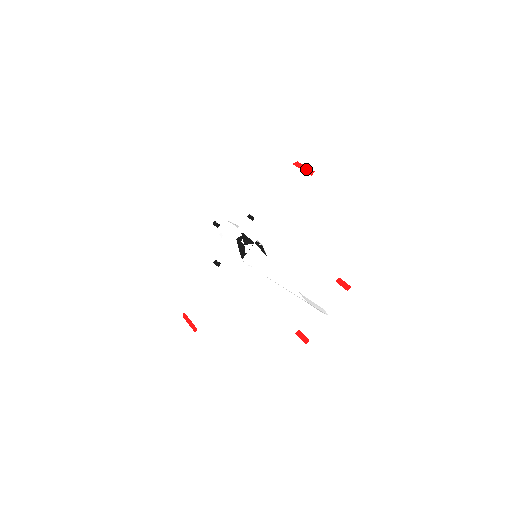
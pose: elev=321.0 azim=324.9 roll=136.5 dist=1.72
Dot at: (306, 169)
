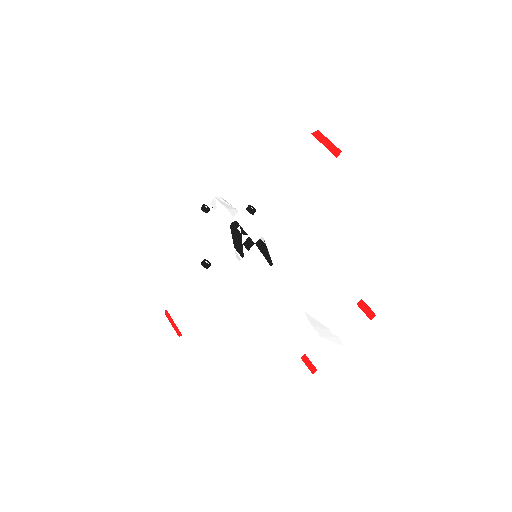
Dot at: (330, 145)
